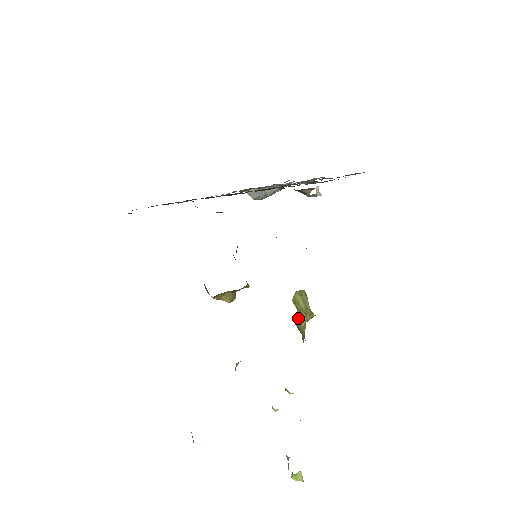
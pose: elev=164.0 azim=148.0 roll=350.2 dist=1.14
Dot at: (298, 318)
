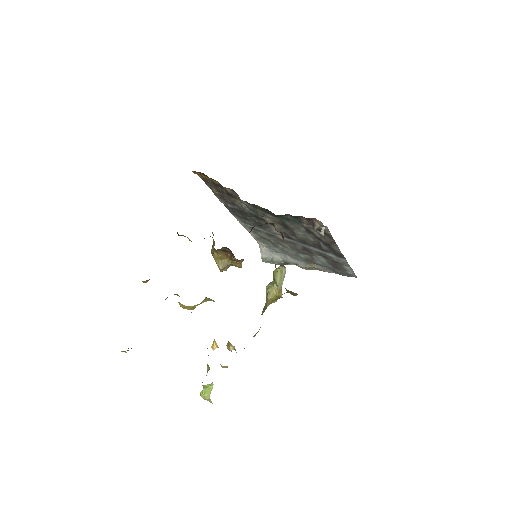
Dot at: (270, 289)
